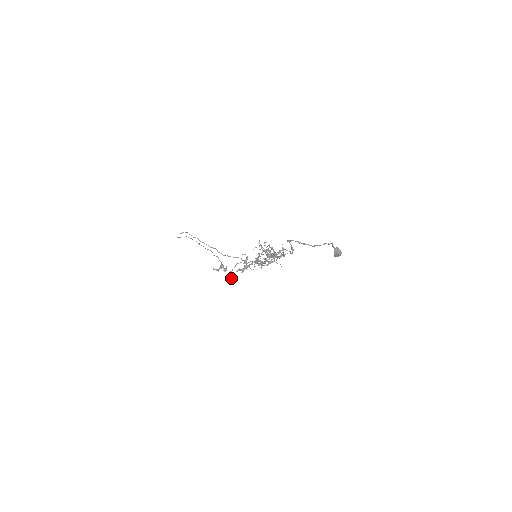
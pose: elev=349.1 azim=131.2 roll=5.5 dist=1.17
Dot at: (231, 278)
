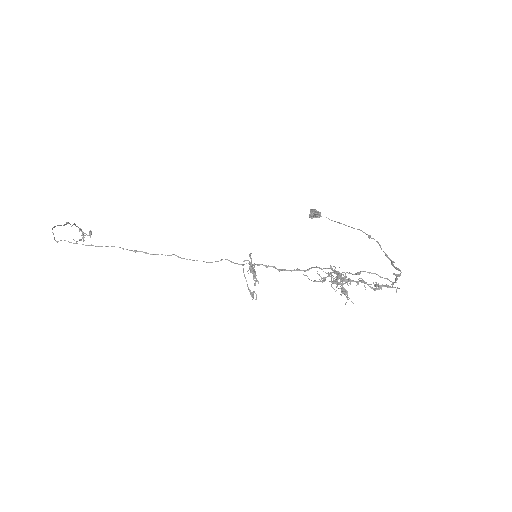
Dot at: (253, 296)
